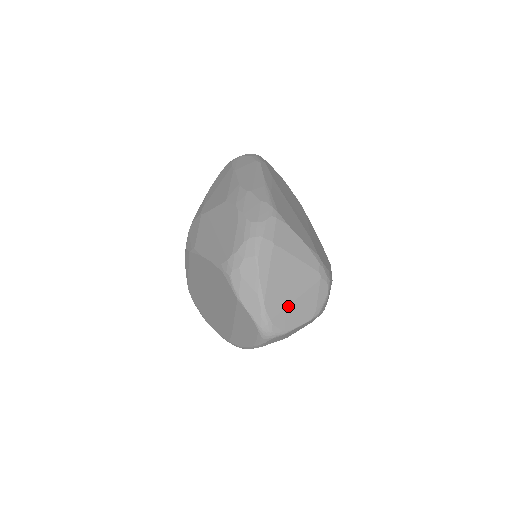
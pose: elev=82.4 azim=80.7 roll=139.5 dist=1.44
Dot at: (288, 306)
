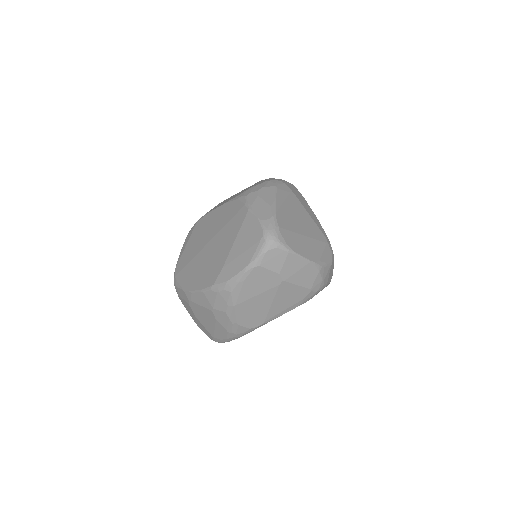
Dot at: (296, 233)
